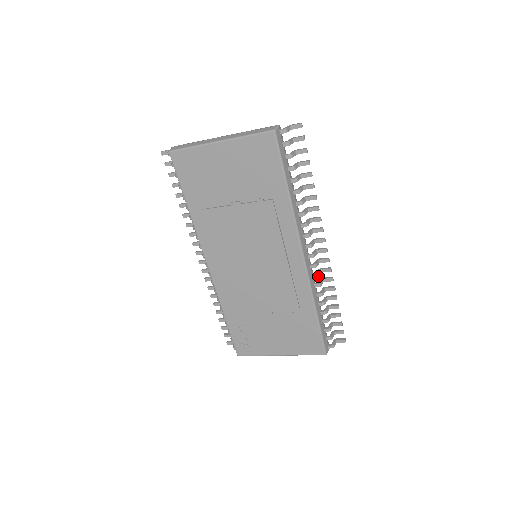
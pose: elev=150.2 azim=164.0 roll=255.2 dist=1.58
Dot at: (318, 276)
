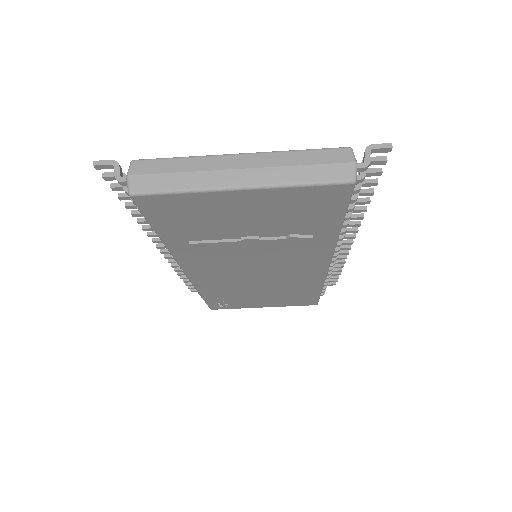
Dot at: occluded
